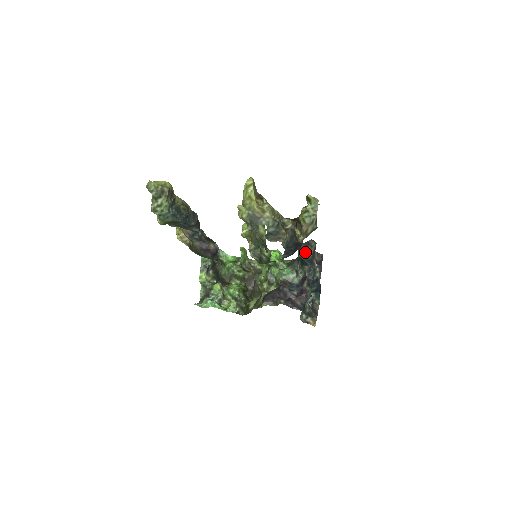
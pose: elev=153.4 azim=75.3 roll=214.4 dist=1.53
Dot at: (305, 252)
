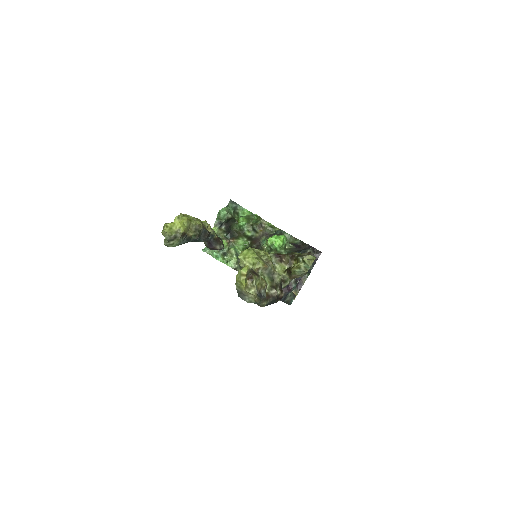
Dot at: occluded
